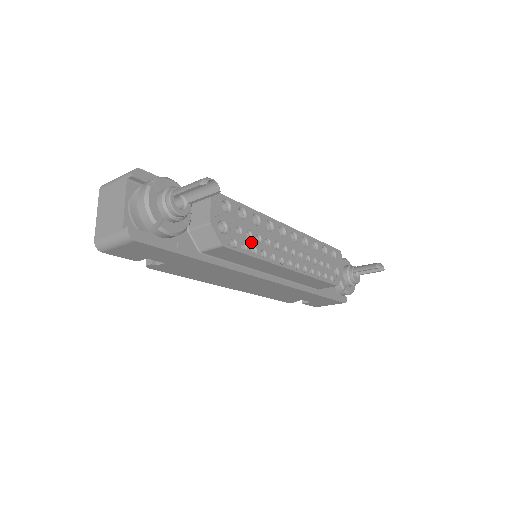
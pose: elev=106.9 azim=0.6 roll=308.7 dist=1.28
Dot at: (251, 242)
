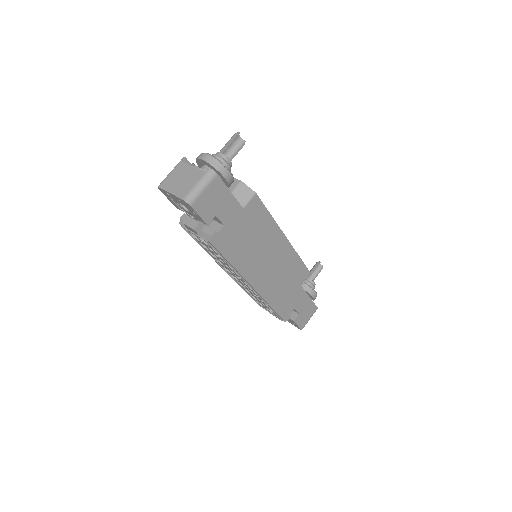
Dot at: occluded
